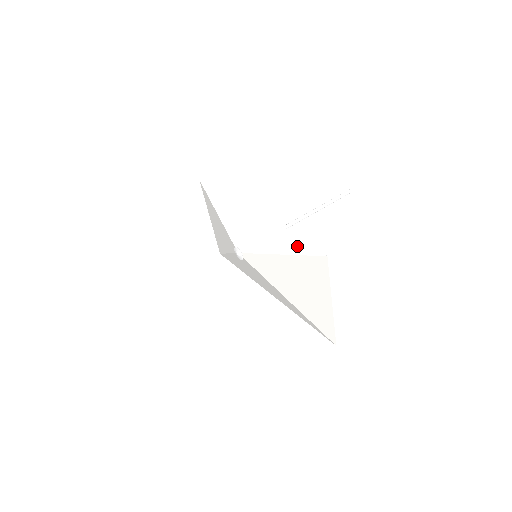
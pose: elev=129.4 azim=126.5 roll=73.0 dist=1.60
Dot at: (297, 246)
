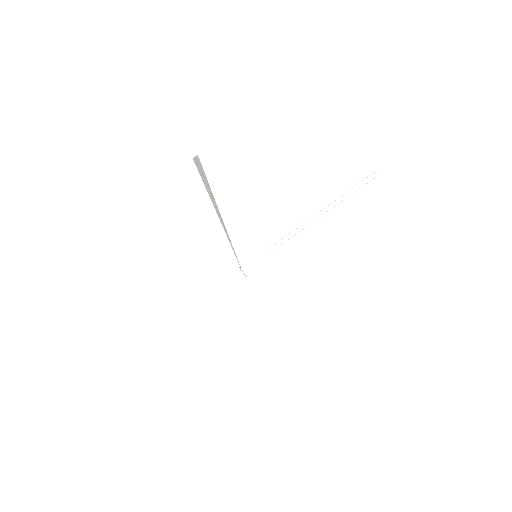
Dot at: (312, 328)
